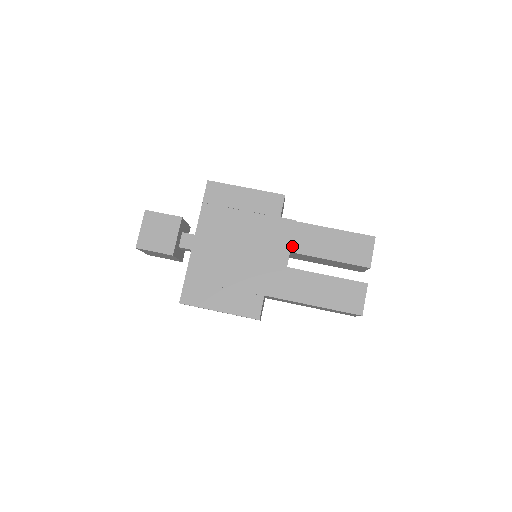
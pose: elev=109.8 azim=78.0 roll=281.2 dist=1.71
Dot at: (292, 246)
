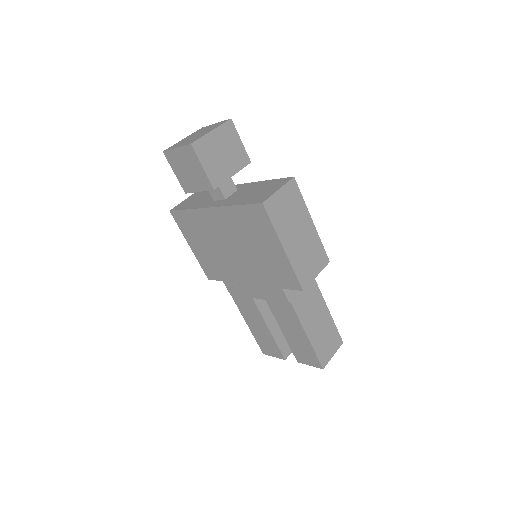
Dot at: (270, 300)
